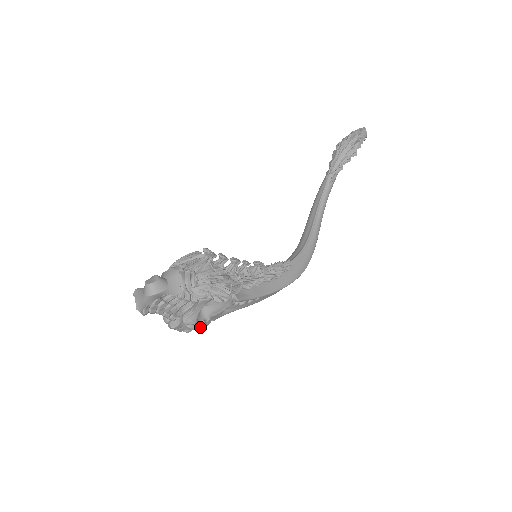
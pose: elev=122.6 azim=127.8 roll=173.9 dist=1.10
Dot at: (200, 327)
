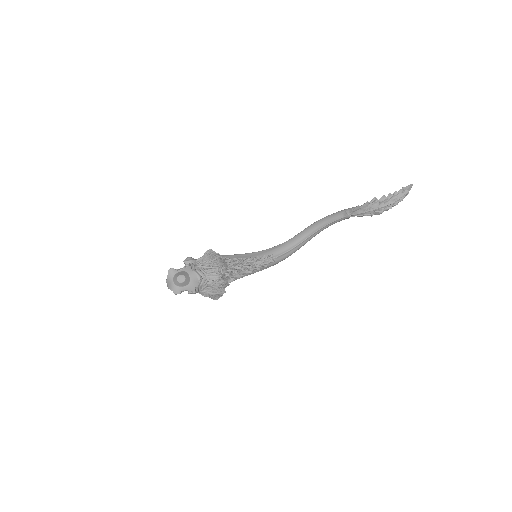
Dot at: occluded
